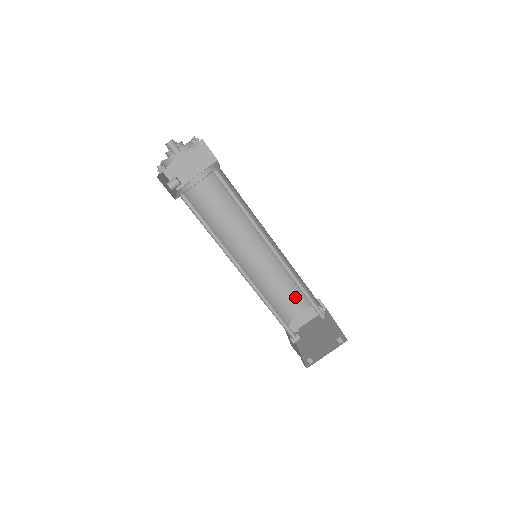
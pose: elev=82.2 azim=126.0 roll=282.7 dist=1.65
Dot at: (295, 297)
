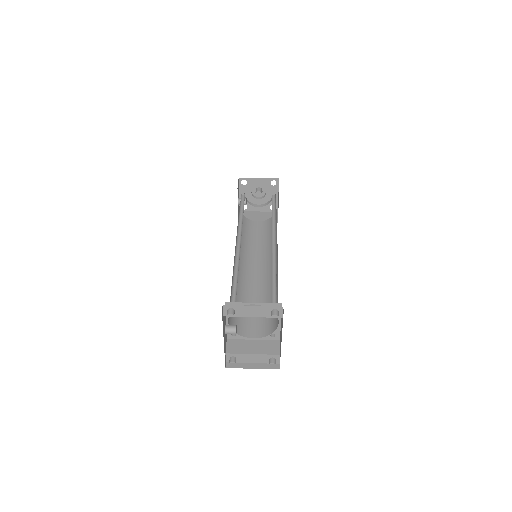
Dot at: (259, 322)
